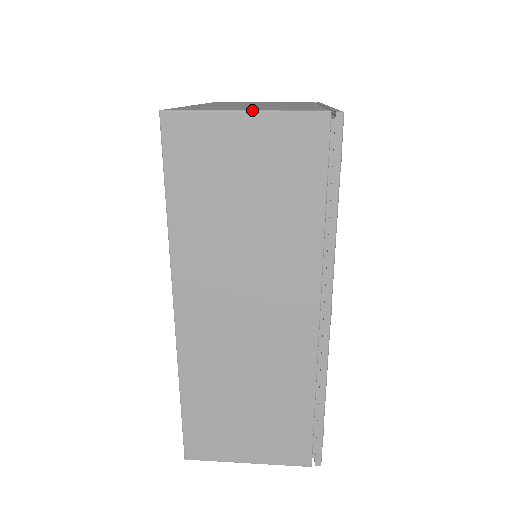
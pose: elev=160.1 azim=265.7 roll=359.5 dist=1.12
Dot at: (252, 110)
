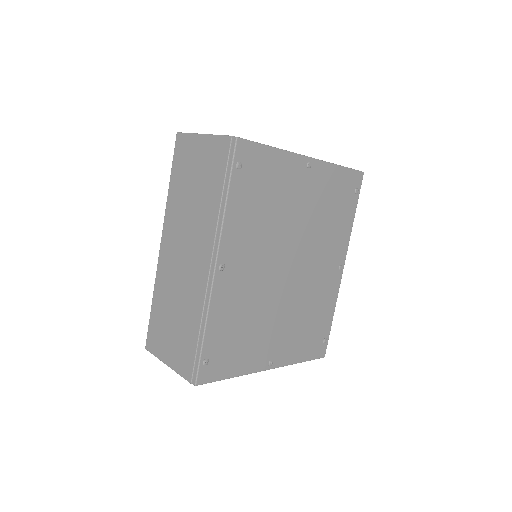
Dot at: (205, 134)
